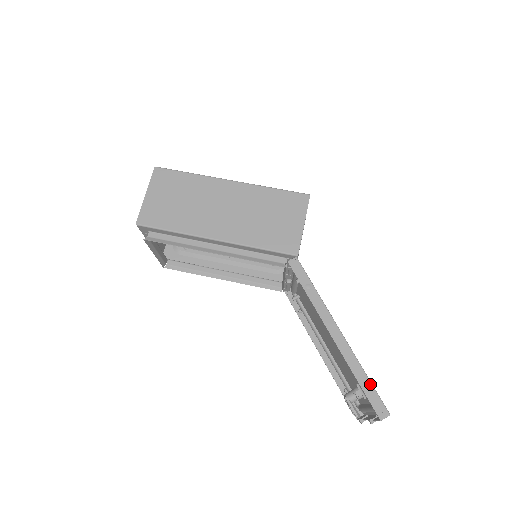
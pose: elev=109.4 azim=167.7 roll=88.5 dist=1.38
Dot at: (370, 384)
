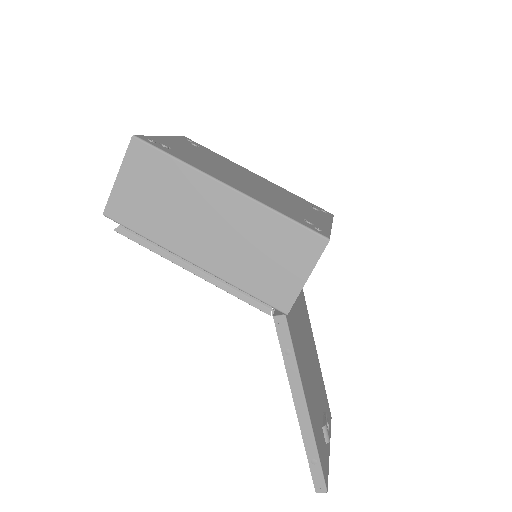
Dot at: (318, 463)
